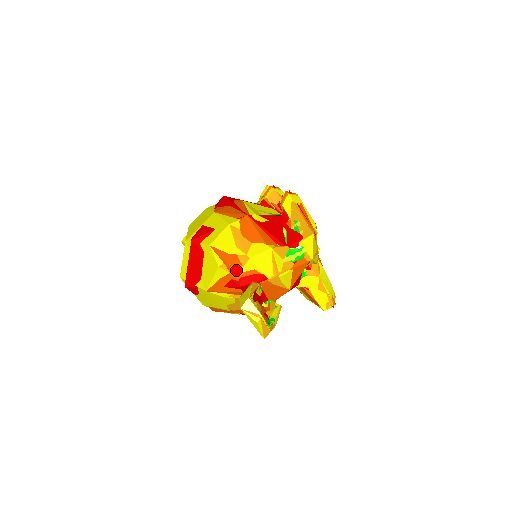
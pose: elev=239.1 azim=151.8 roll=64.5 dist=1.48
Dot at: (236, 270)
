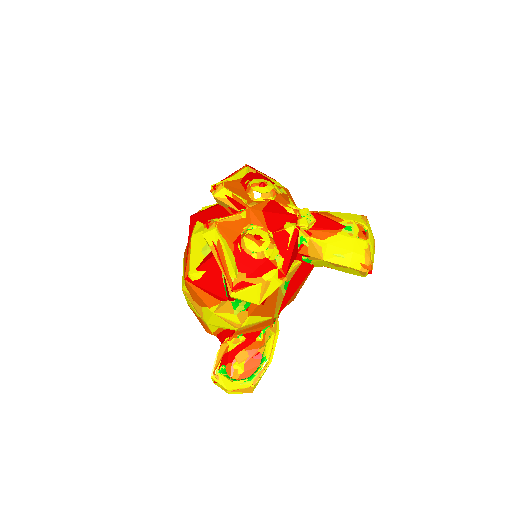
Dot at: (208, 332)
